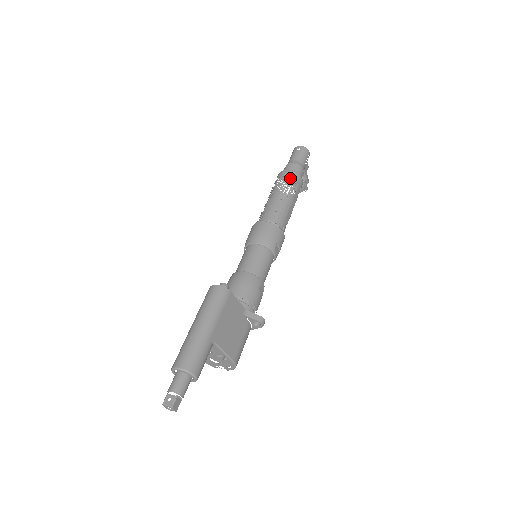
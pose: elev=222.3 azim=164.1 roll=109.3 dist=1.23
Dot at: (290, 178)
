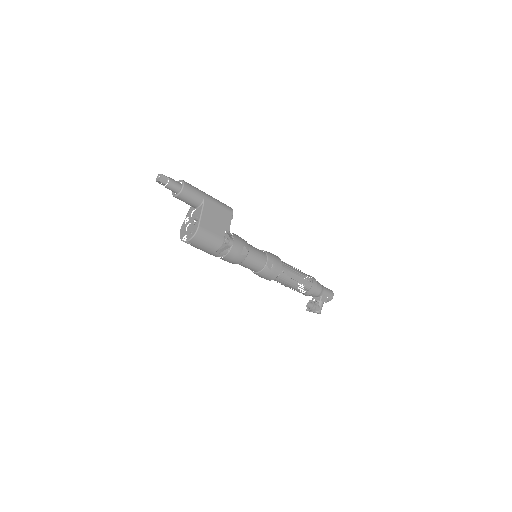
Dot at: occluded
